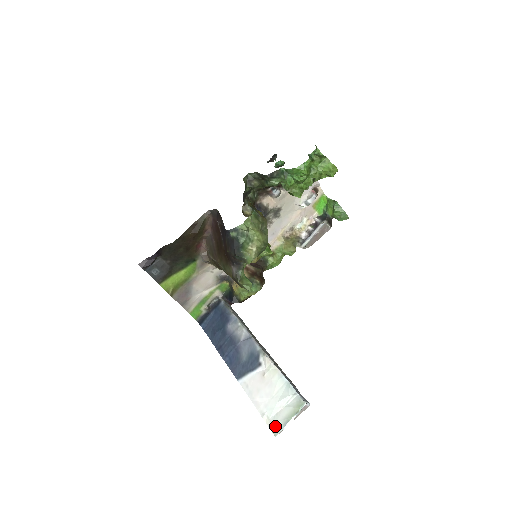
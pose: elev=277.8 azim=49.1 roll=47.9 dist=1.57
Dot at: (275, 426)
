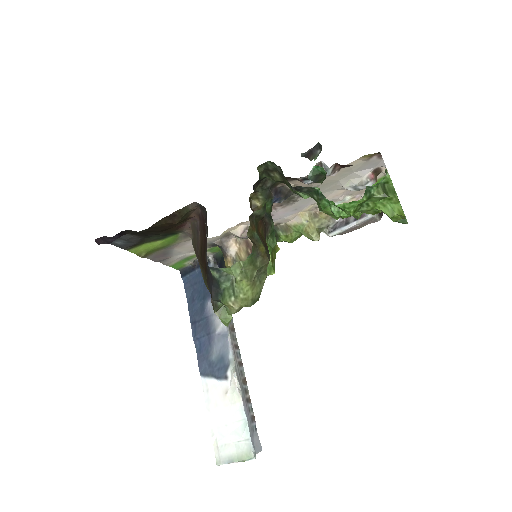
Dot at: (220, 456)
